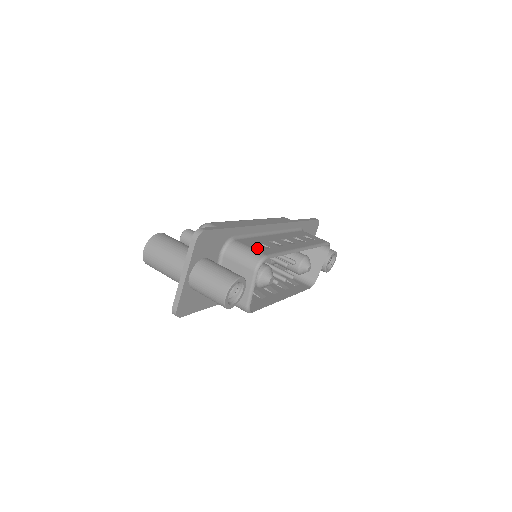
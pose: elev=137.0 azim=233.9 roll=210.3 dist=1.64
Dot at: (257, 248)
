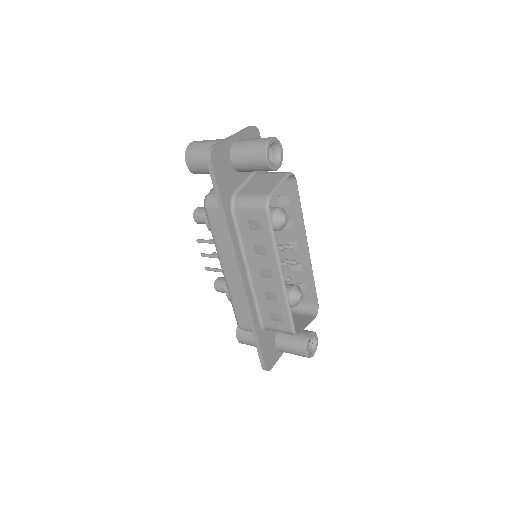
Dot at: (284, 186)
